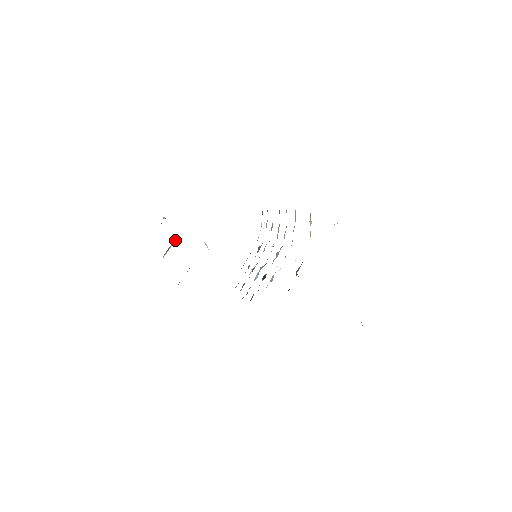
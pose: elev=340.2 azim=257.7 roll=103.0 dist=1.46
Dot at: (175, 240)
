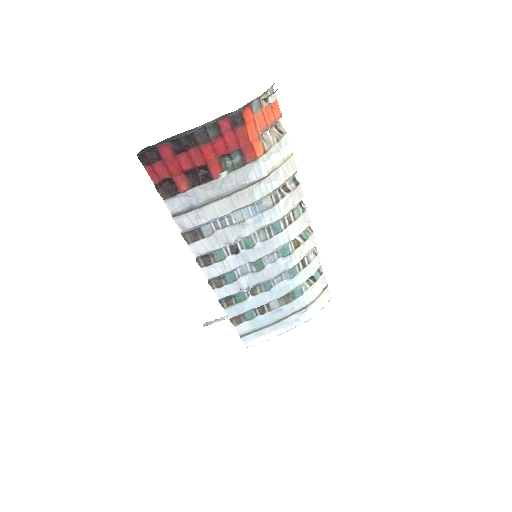
Dot at: occluded
